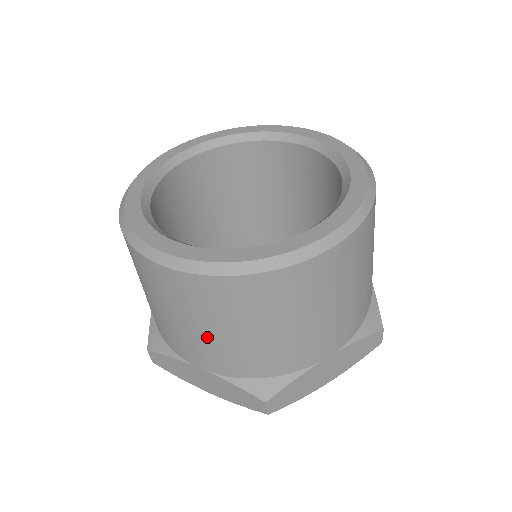
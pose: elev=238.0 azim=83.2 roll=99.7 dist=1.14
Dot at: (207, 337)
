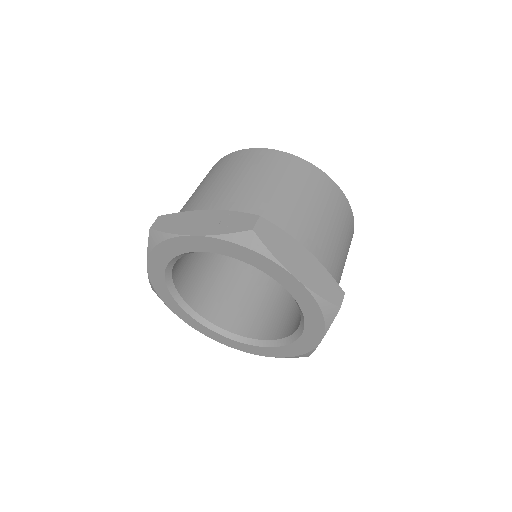
Dot at: (242, 182)
